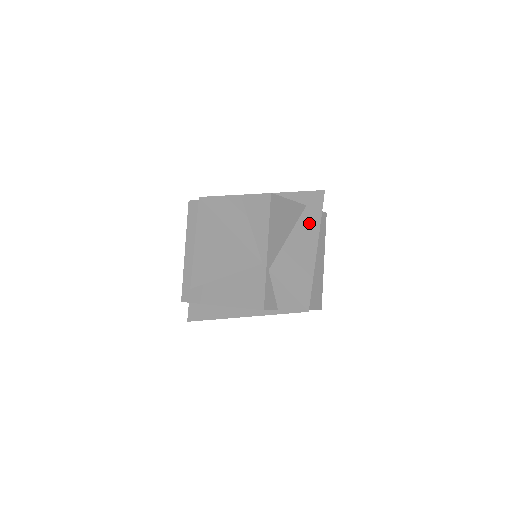
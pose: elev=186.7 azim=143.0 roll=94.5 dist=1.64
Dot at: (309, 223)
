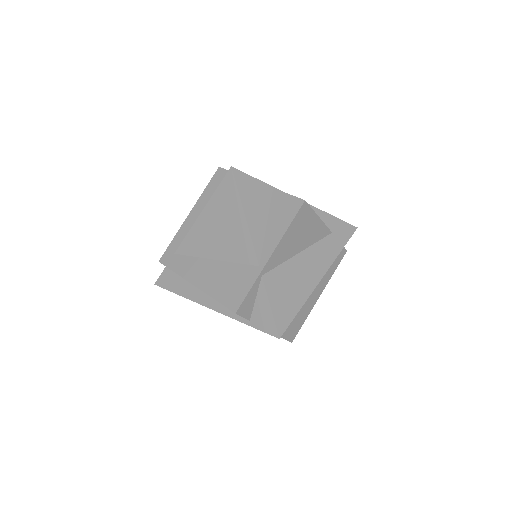
Dot at: (326, 251)
